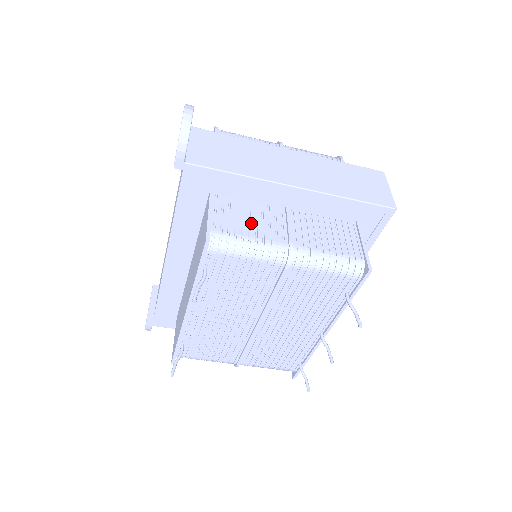
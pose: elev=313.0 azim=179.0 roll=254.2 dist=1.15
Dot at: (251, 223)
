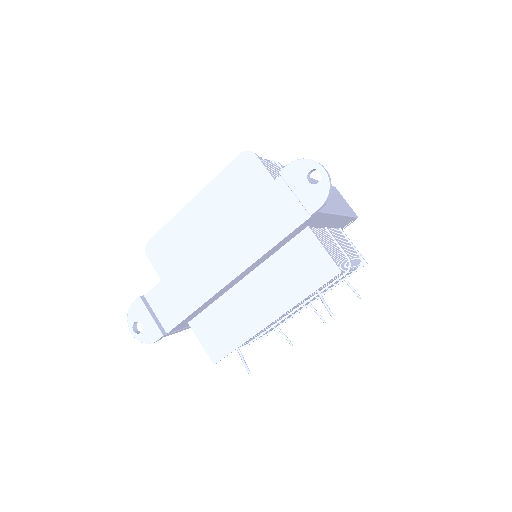
Dot at: (331, 247)
